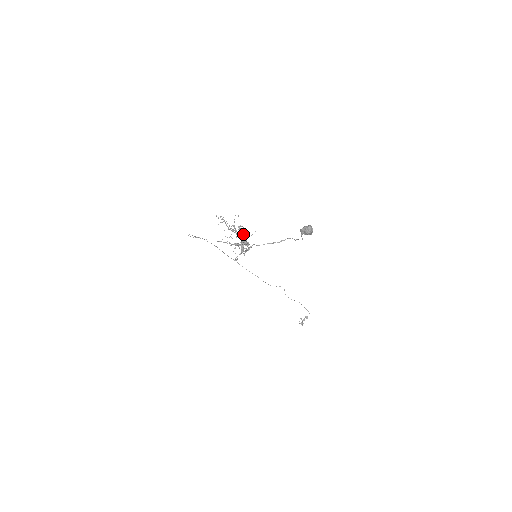
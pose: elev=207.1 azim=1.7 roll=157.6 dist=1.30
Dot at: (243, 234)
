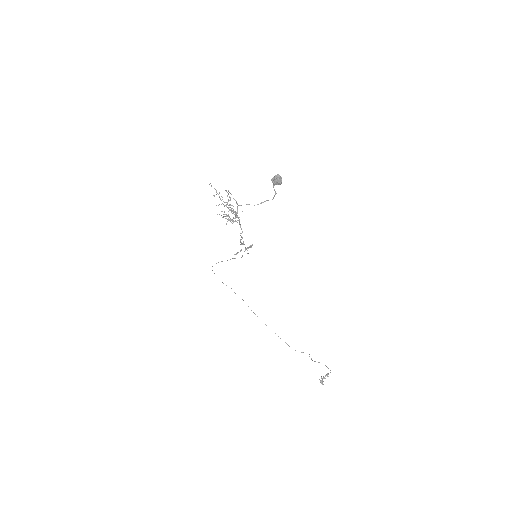
Dot at: (229, 196)
